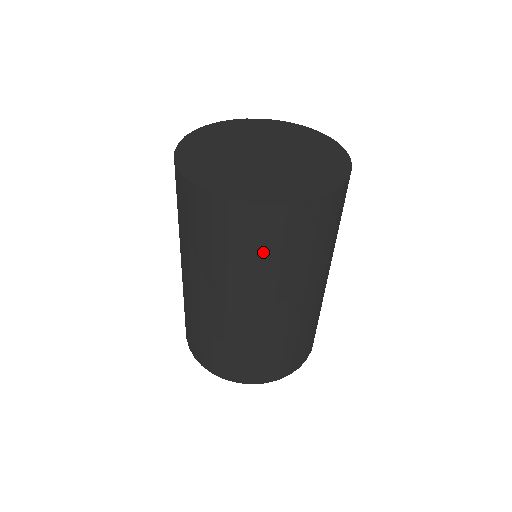
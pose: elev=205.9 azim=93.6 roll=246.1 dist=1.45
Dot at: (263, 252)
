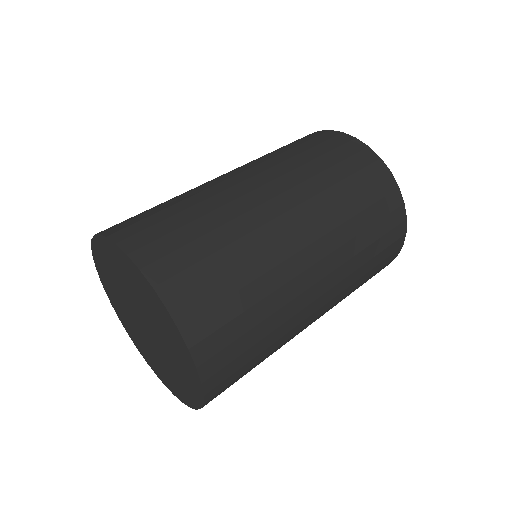
Dot at: occluded
